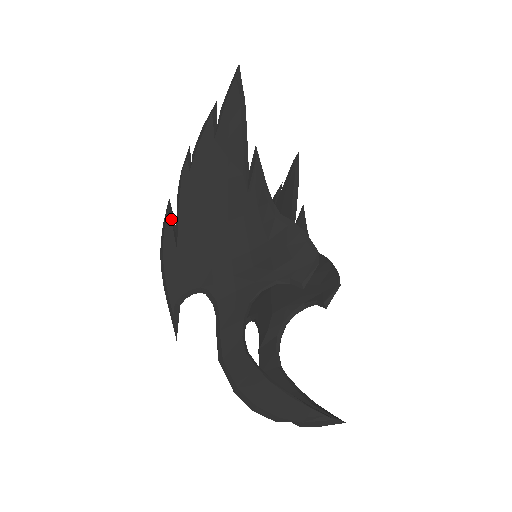
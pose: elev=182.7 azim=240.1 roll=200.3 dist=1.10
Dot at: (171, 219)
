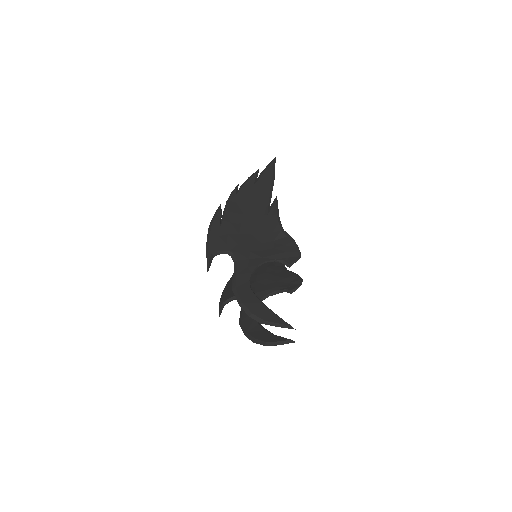
Dot at: (221, 212)
